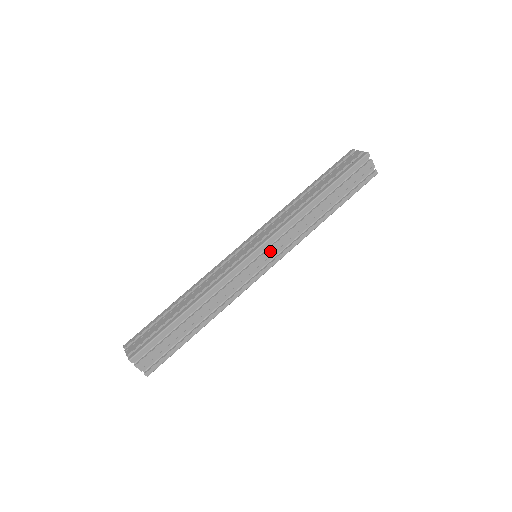
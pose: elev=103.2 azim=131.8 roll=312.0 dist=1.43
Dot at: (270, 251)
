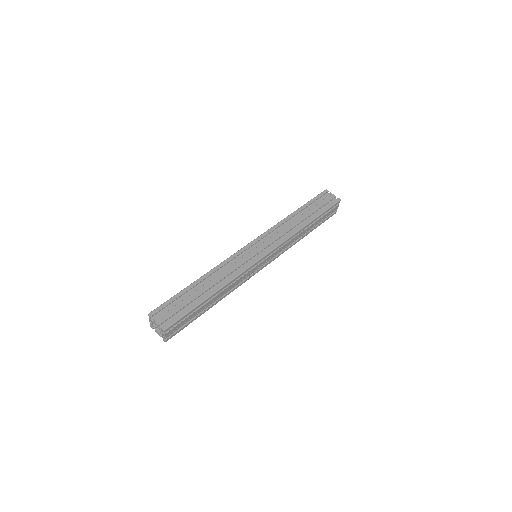
Dot at: (263, 244)
